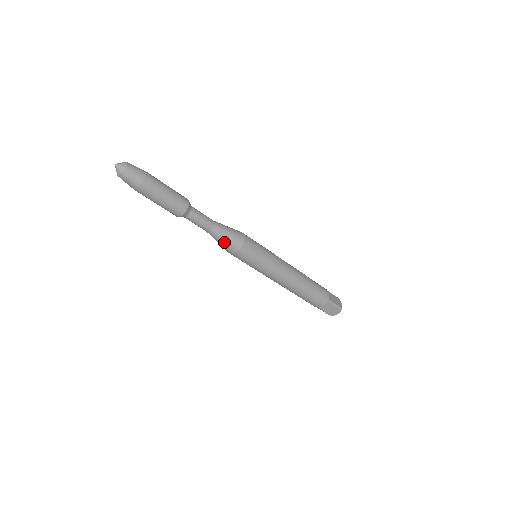
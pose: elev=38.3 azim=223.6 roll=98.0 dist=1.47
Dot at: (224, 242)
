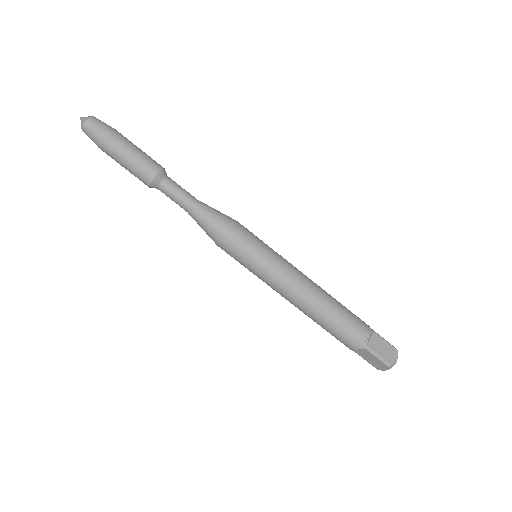
Dot at: (214, 216)
